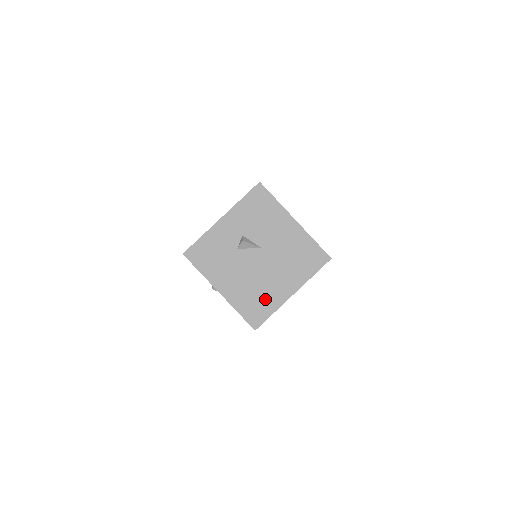
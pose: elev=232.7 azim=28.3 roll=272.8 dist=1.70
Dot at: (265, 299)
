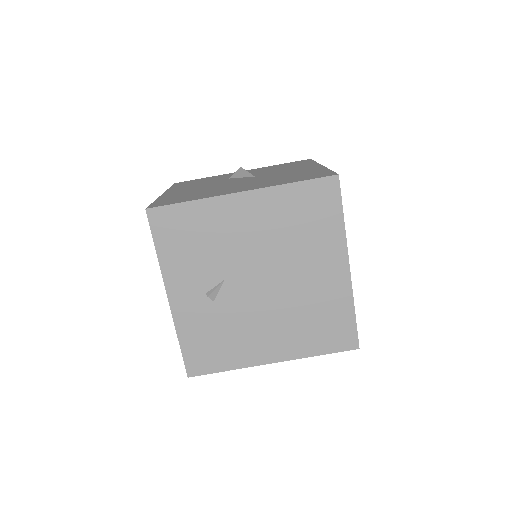
Dot at: (201, 195)
